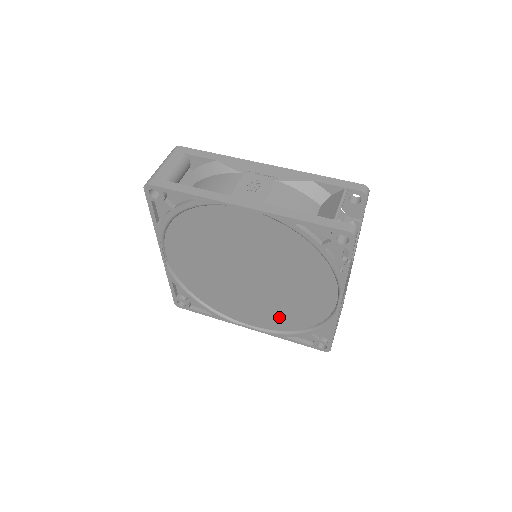
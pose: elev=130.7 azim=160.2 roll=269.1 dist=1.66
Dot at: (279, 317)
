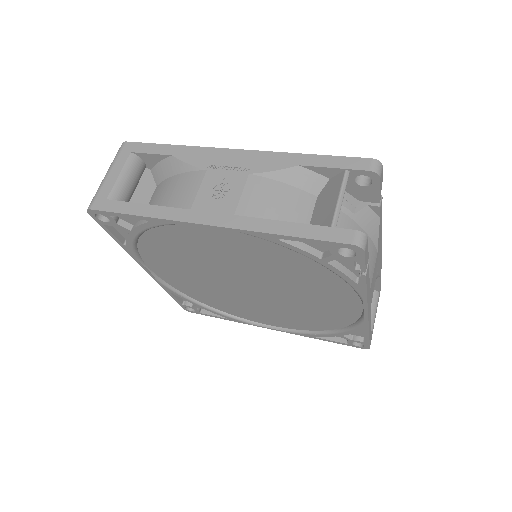
Dot at: (300, 320)
